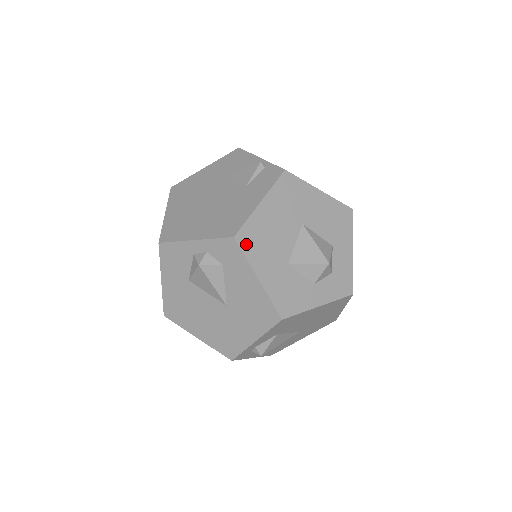
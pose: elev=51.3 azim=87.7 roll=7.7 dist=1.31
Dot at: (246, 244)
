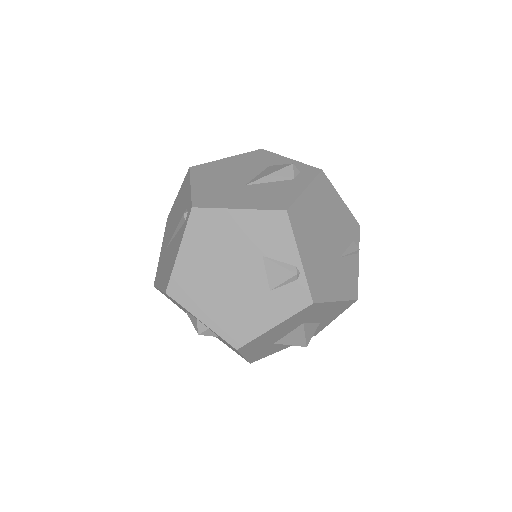
Dot at: (245, 349)
